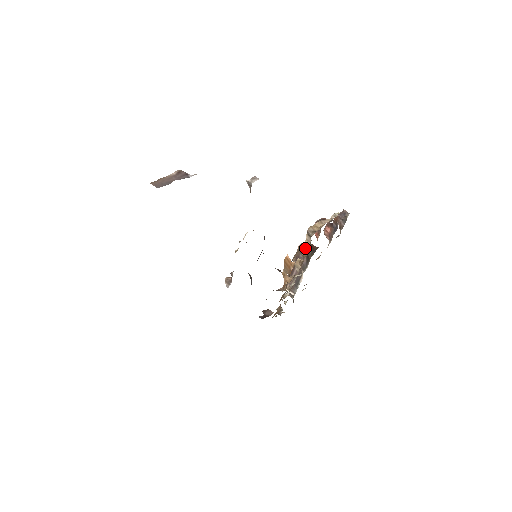
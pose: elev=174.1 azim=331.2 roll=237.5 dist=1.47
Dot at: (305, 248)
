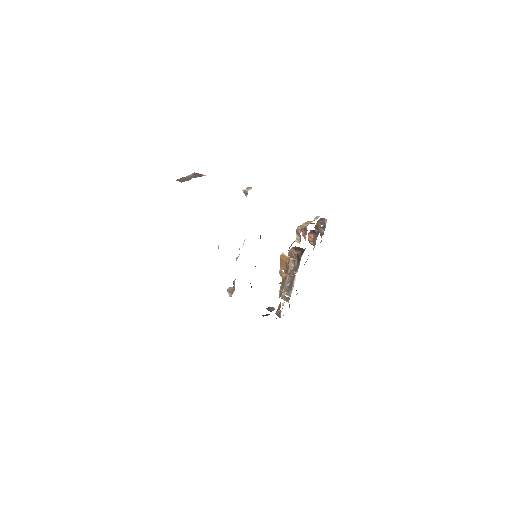
Dot at: (295, 251)
